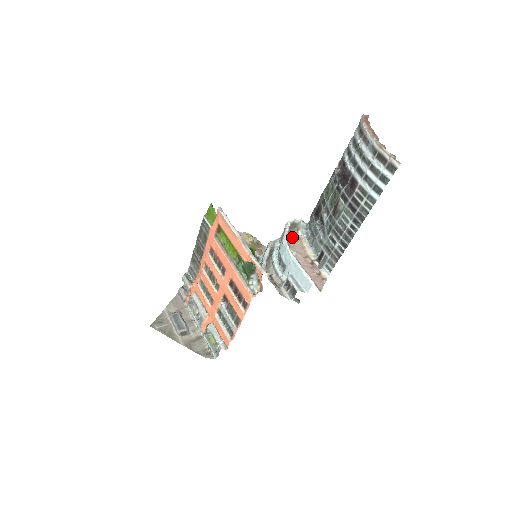
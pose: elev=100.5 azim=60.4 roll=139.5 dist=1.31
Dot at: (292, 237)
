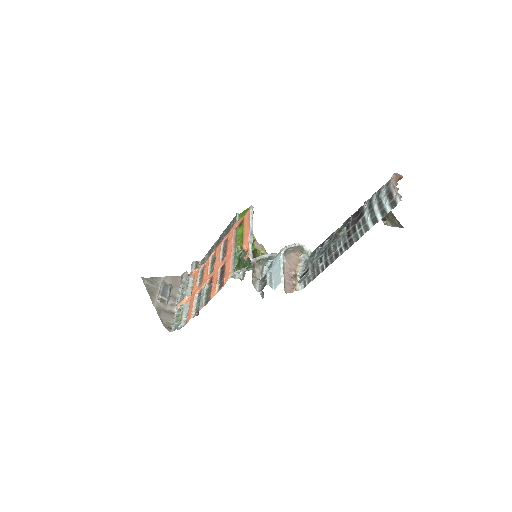
Dot at: (293, 253)
